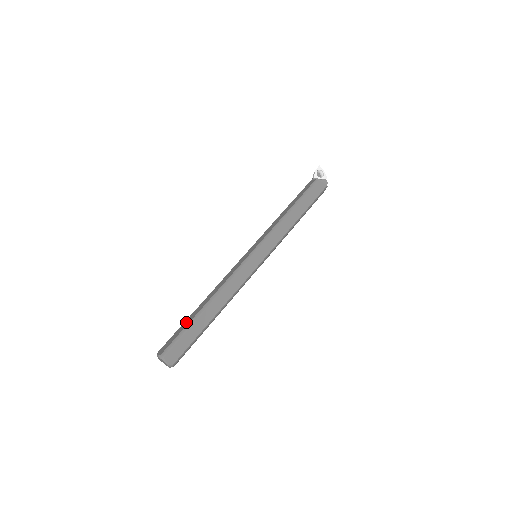
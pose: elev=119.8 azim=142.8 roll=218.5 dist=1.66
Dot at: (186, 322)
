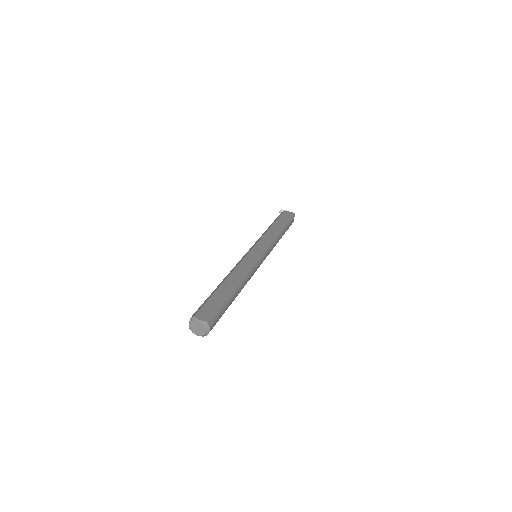
Dot at: occluded
